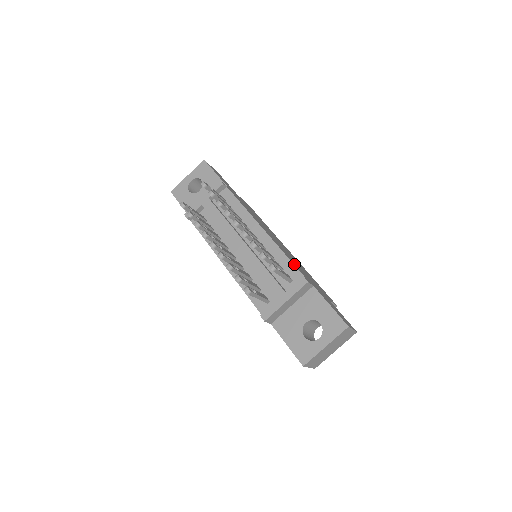
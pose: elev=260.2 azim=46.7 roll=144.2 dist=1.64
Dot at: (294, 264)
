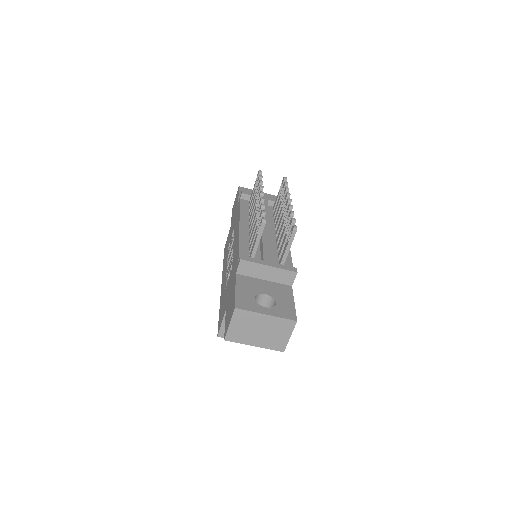
Dot at: occluded
